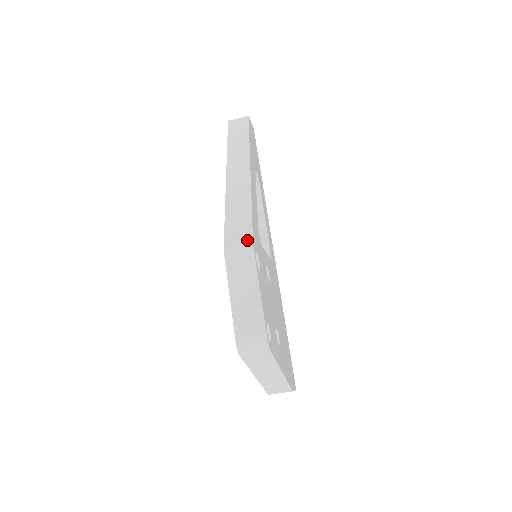
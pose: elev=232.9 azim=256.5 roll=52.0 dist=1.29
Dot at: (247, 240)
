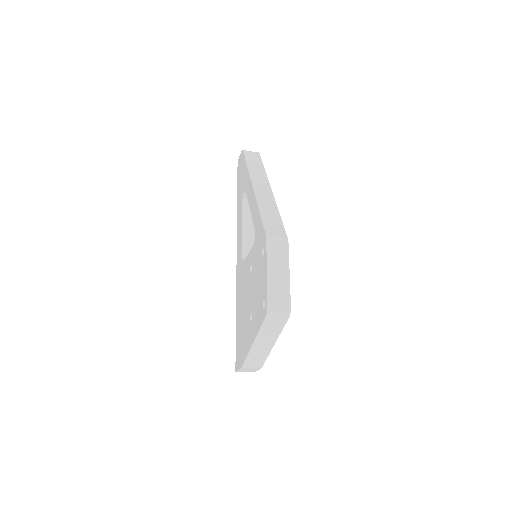
Dot at: (283, 235)
